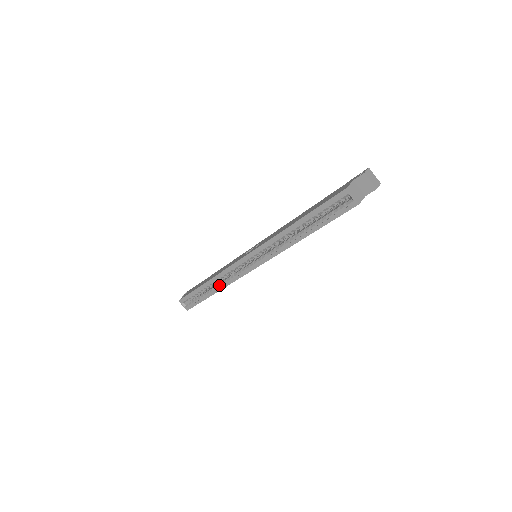
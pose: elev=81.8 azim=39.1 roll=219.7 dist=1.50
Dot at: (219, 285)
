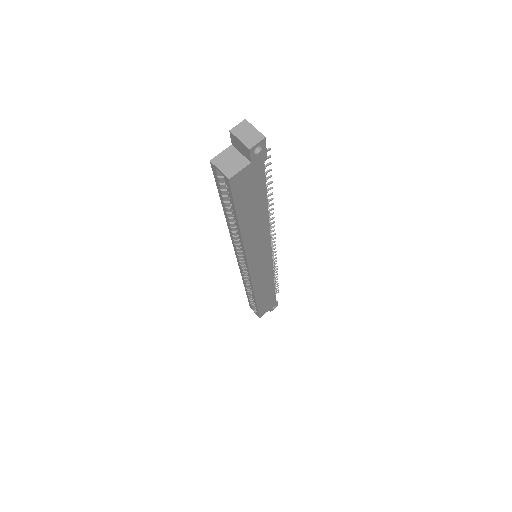
Dot at: occluded
